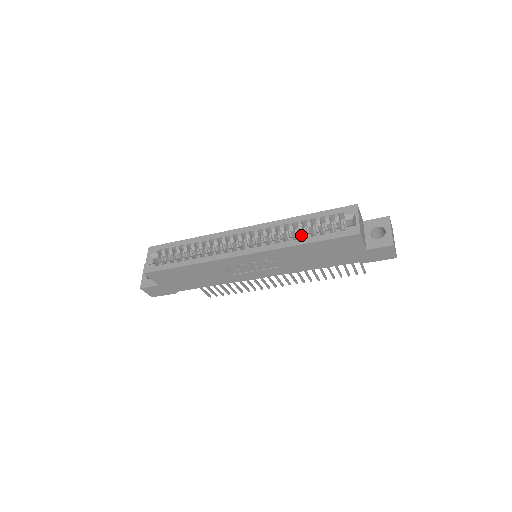
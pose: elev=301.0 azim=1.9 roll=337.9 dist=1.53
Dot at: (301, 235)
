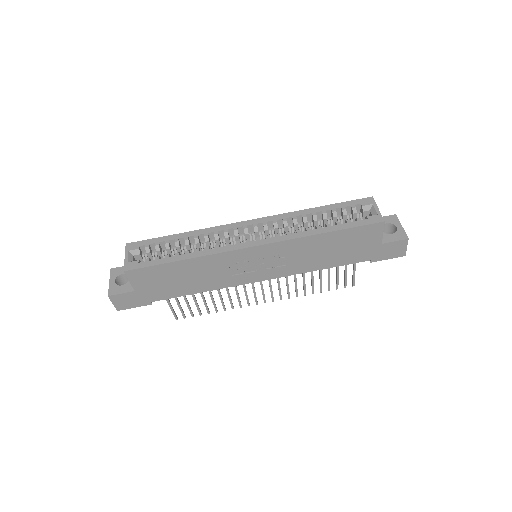
Dot at: (319, 225)
